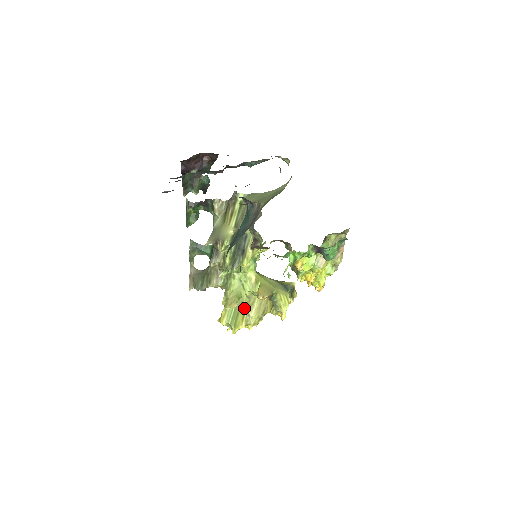
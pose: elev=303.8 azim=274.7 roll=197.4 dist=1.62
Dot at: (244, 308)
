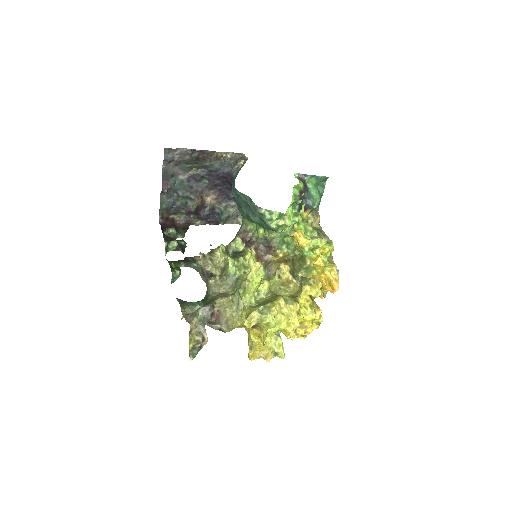
Dot at: (270, 298)
